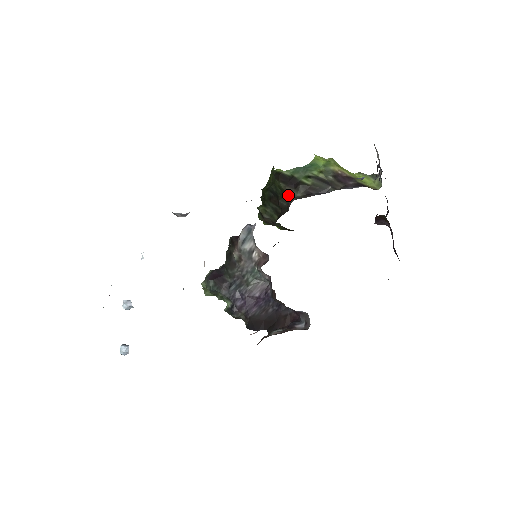
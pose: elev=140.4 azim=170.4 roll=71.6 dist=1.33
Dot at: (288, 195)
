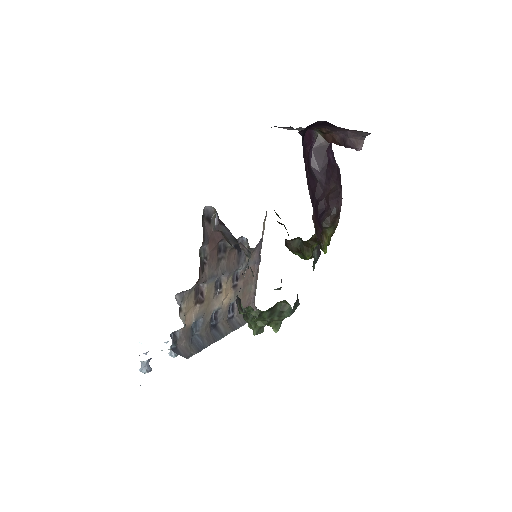
Dot at: (274, 210)
